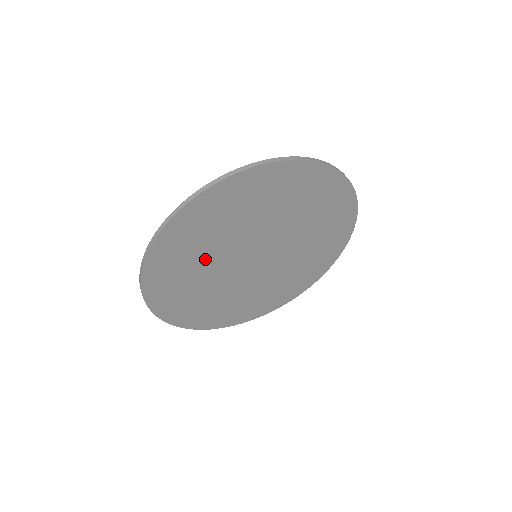
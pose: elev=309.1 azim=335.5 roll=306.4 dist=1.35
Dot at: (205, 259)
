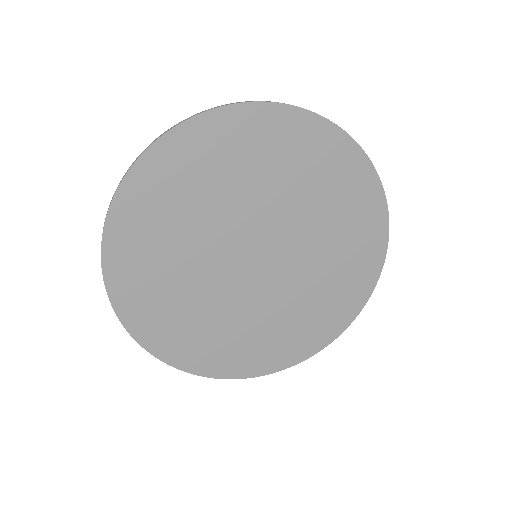
Dot at: (185, 276)
